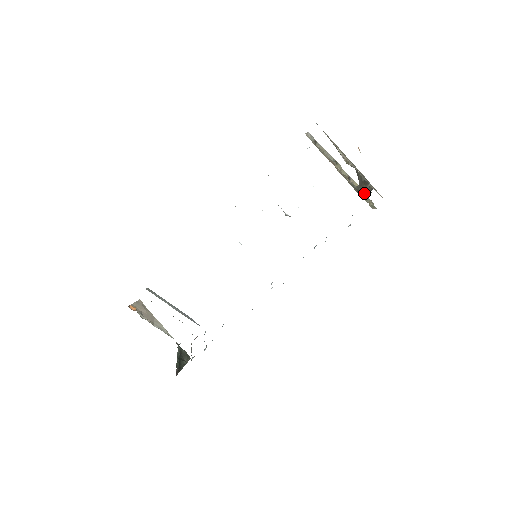
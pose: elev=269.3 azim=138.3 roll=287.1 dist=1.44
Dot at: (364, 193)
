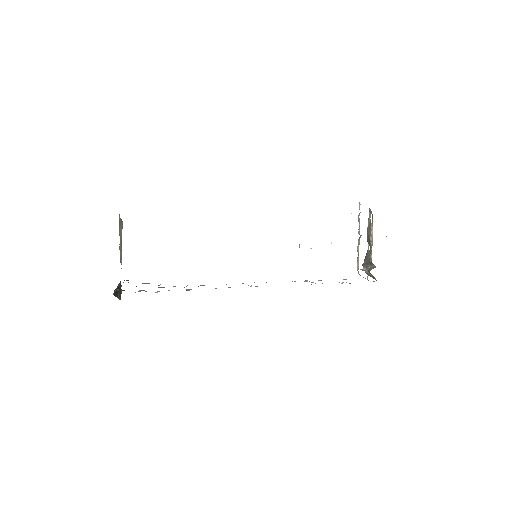
Dot at: occluded
